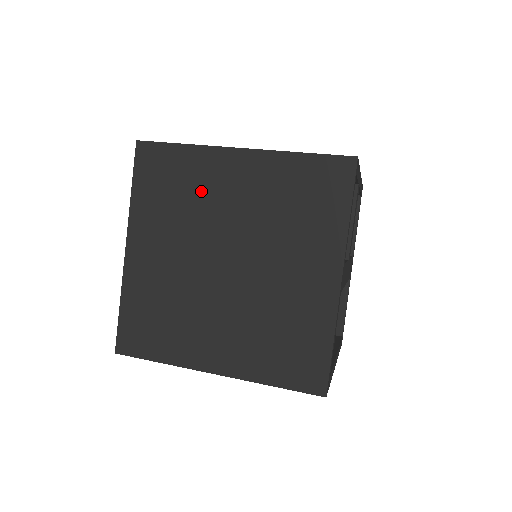
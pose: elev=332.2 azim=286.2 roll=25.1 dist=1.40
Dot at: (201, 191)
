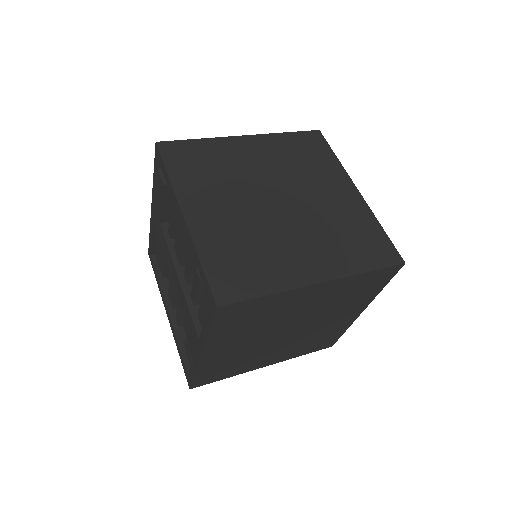
Dot at: (278, 312)
